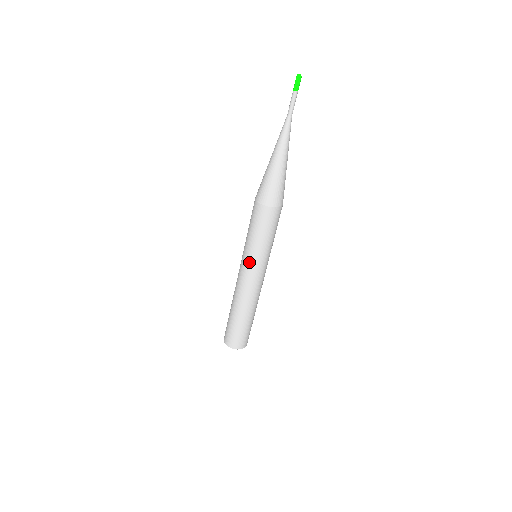
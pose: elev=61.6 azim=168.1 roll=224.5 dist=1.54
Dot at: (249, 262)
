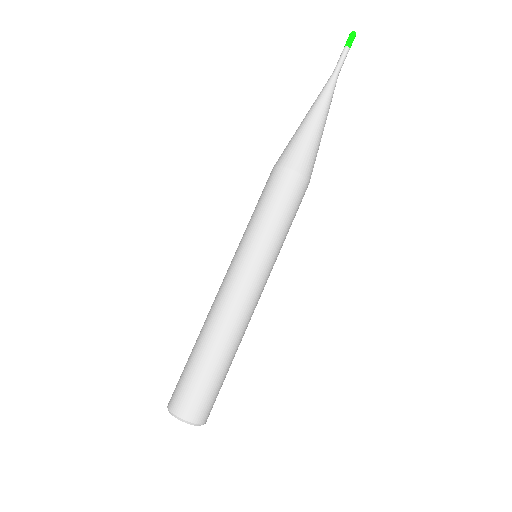
Dot at: (258, 257)
